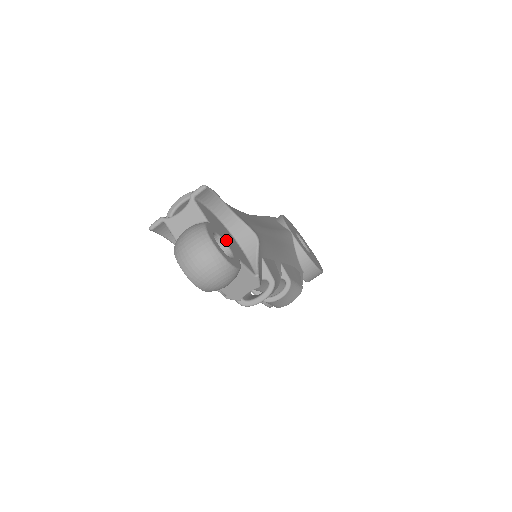
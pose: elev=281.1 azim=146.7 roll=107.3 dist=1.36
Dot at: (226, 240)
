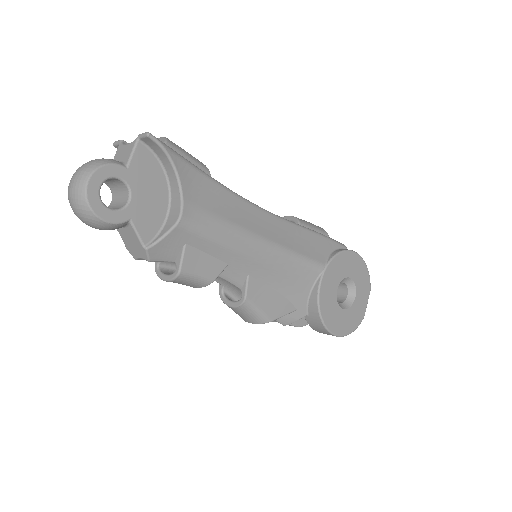
Dot at: (138, 195)
